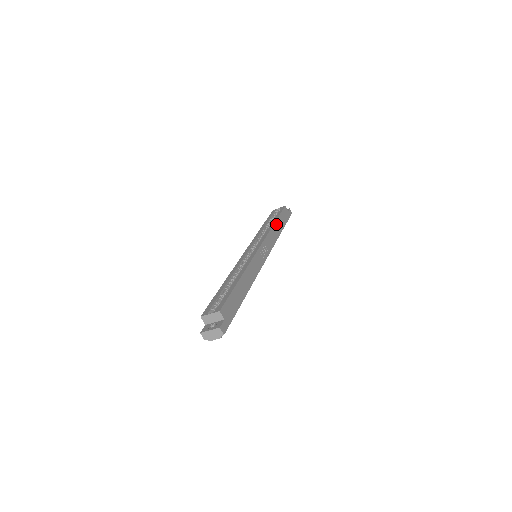
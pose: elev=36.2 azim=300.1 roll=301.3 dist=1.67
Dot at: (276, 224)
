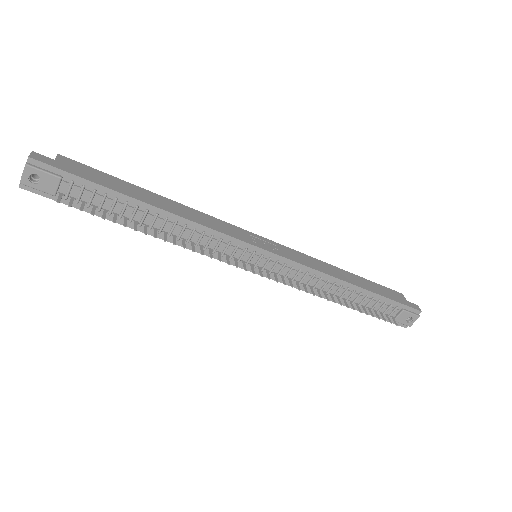
Dot at: (344, 272)
